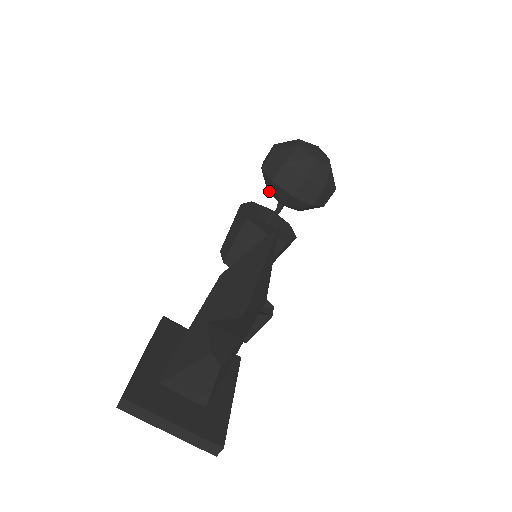
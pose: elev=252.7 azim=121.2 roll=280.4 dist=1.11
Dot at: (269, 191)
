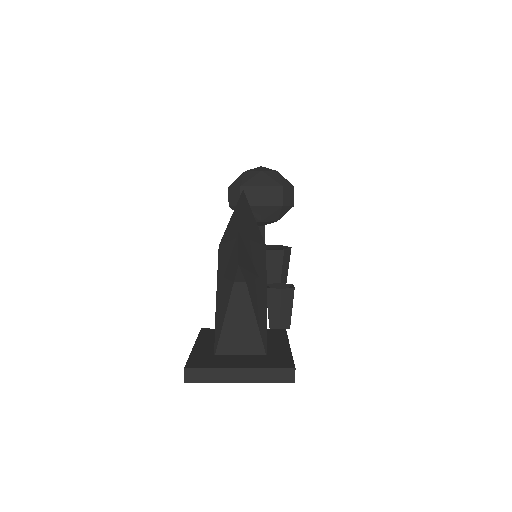
Dot at: occluded
